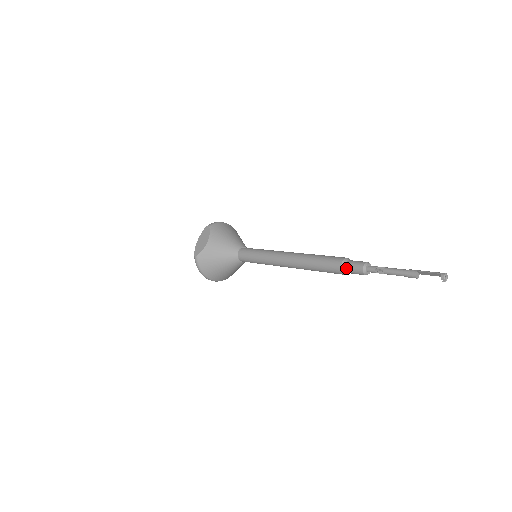
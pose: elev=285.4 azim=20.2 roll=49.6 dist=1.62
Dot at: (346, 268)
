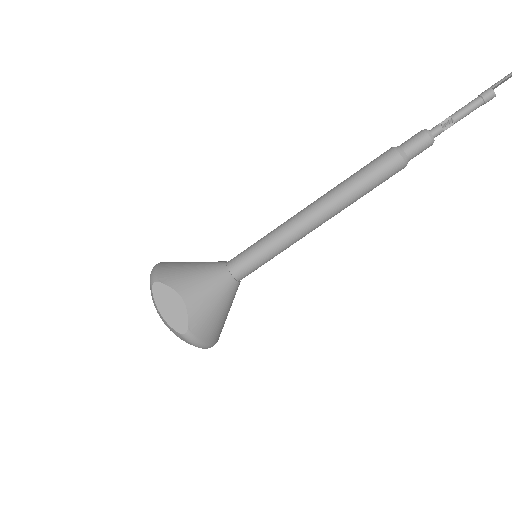
Dot at: (408, 156)
